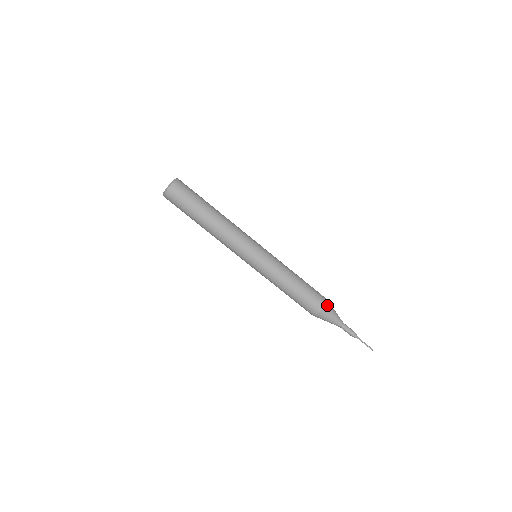
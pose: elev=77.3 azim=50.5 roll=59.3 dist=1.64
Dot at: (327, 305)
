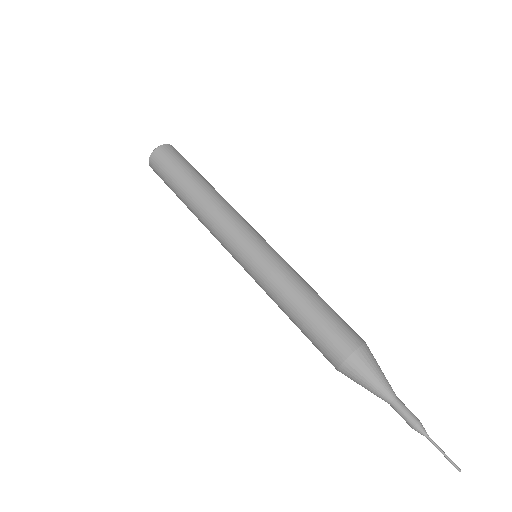
Dot at: (368, 347)
